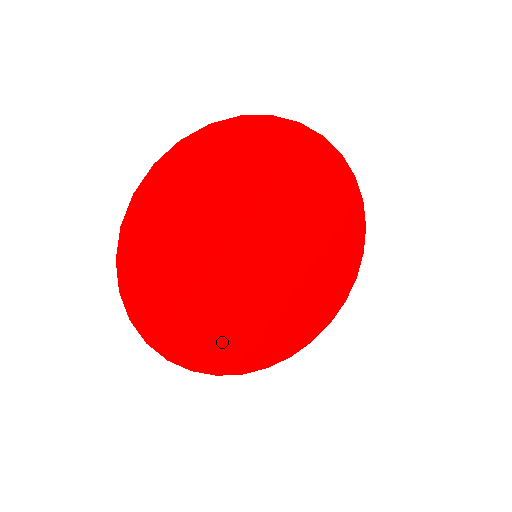
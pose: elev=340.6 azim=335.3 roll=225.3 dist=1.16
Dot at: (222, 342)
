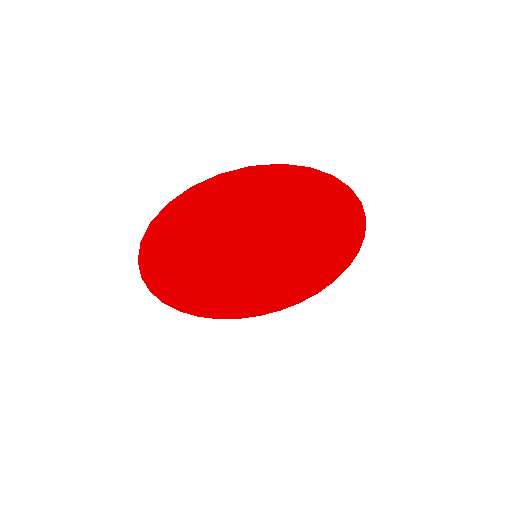
Dot at: (269, 298)
